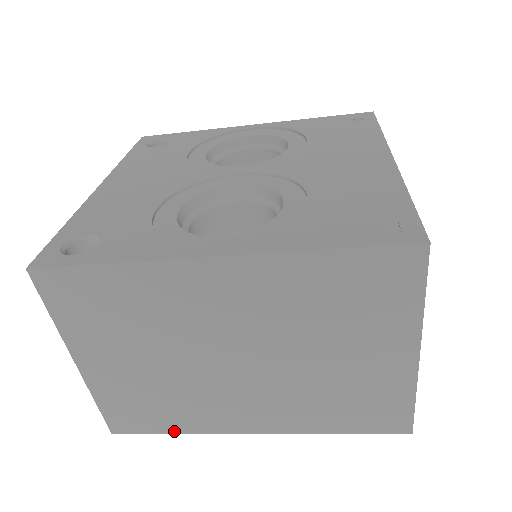
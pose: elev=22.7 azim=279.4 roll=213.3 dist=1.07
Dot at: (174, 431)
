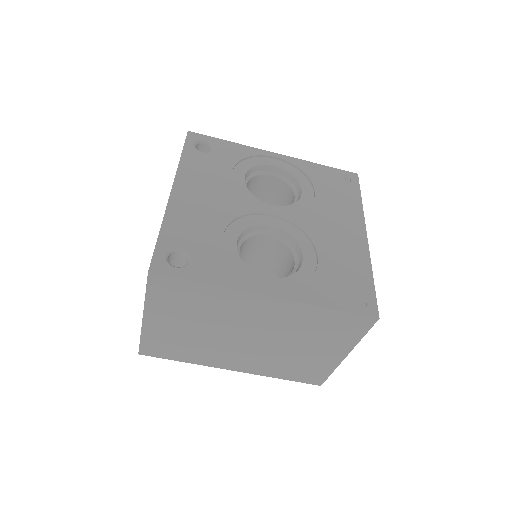
Dot at: (182, 360)
